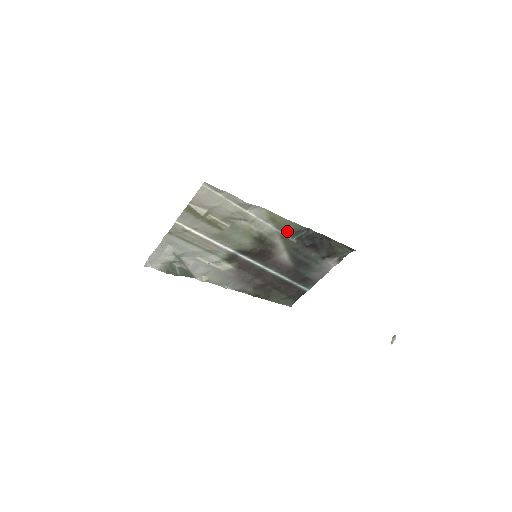
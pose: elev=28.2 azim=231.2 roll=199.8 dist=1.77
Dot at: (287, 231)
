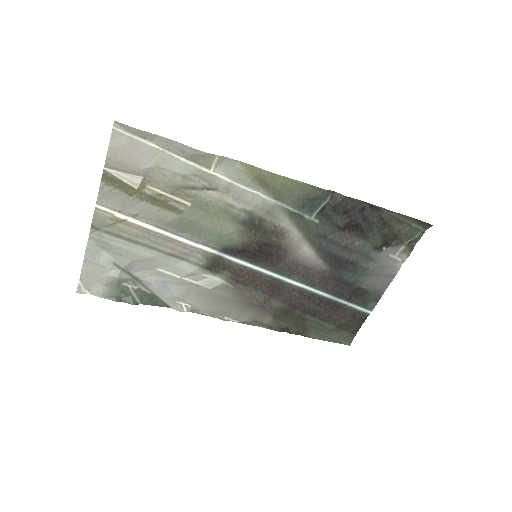
Dot at: (295, 202)
